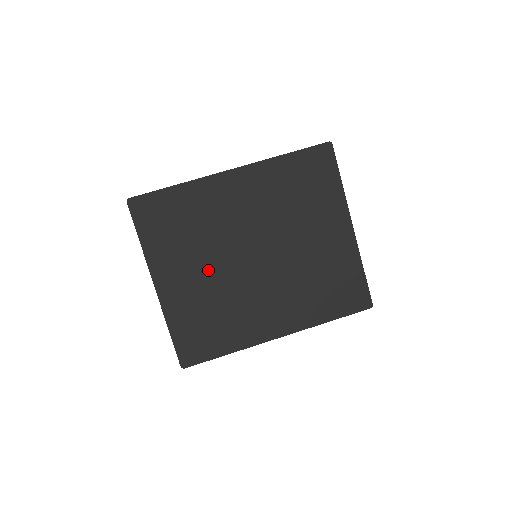
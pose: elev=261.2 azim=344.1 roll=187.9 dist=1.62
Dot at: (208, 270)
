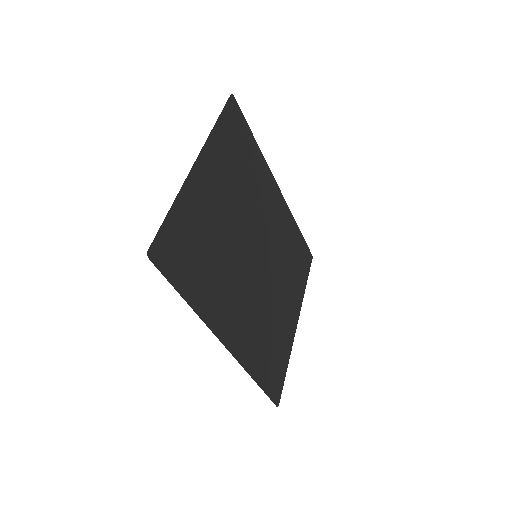
Dot at: (230, 214)
